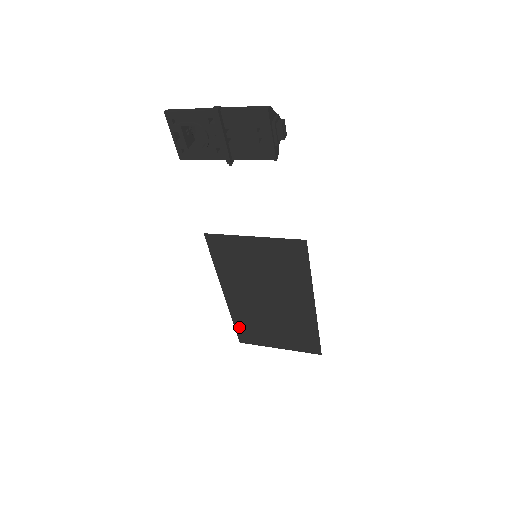
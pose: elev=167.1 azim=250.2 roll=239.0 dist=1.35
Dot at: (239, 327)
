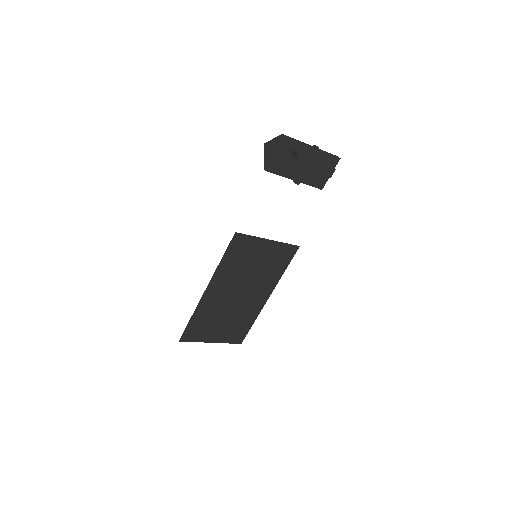
Dot at: (192, 324)
